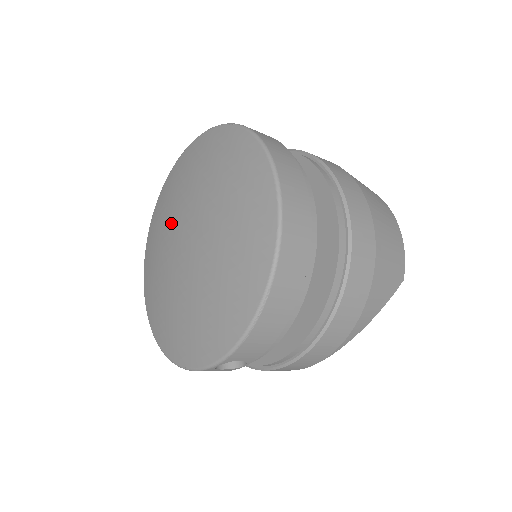
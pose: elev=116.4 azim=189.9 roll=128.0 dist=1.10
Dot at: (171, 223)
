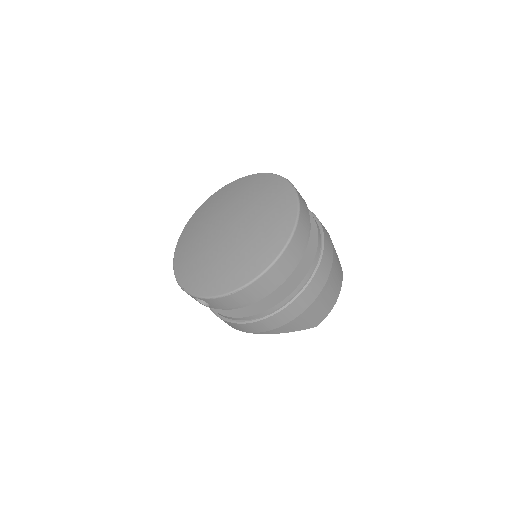
Dot at: (227, 207)
